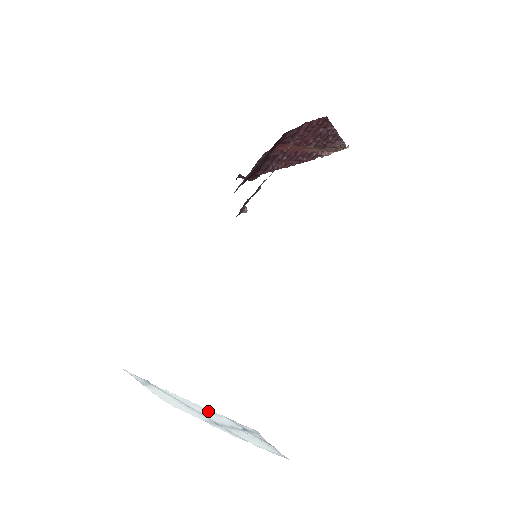
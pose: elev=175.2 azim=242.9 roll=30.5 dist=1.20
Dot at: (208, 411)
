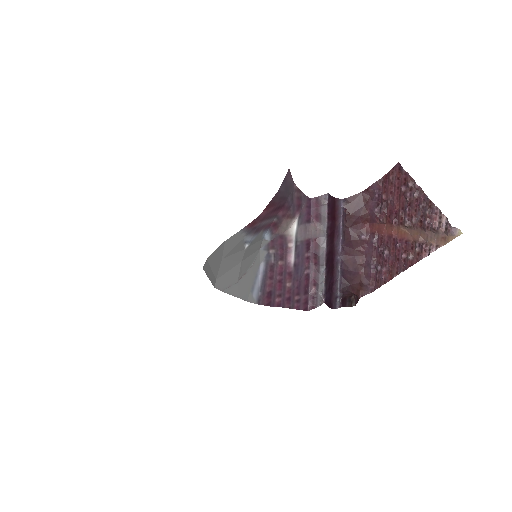
Dot at: occluded
